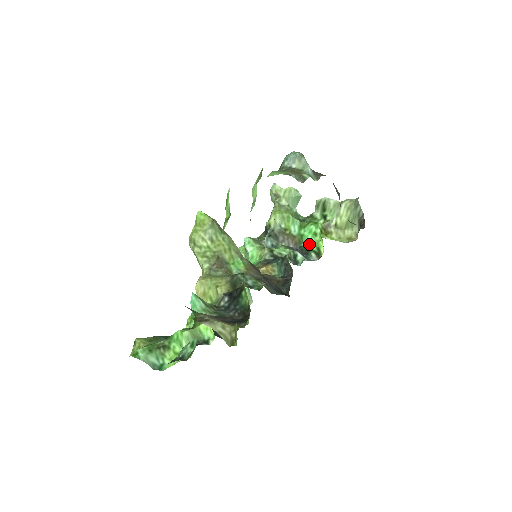
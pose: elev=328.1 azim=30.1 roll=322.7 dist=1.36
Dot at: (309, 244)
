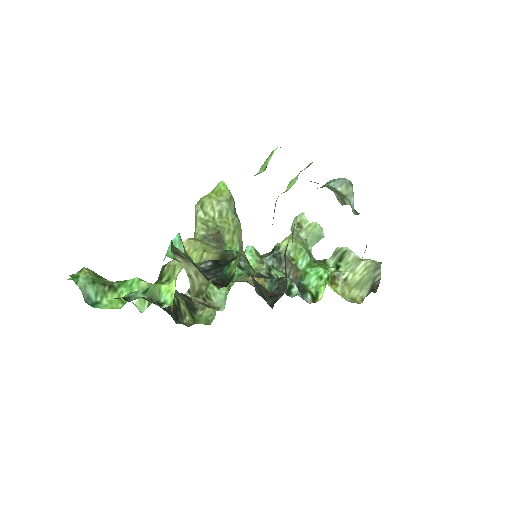
Dot at: (310, 284)
